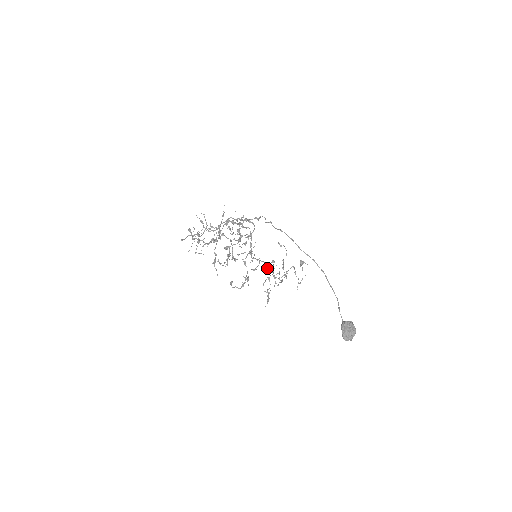
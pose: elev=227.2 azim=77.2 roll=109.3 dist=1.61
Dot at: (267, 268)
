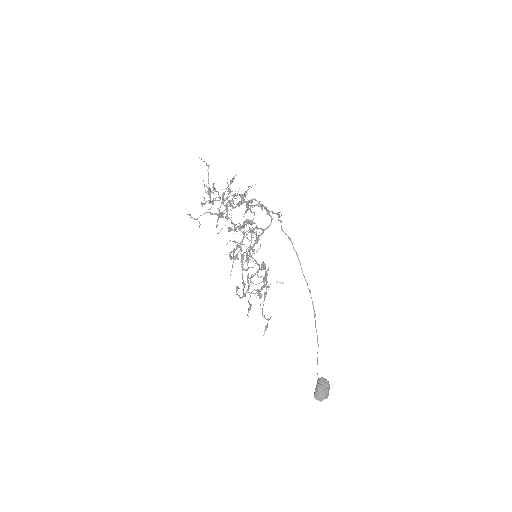
Dot at: (261, 276)
